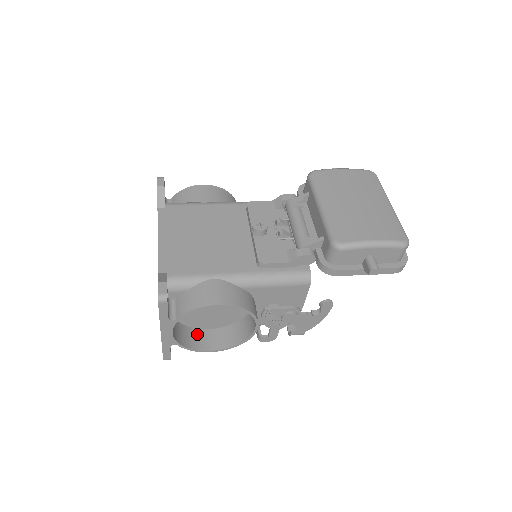
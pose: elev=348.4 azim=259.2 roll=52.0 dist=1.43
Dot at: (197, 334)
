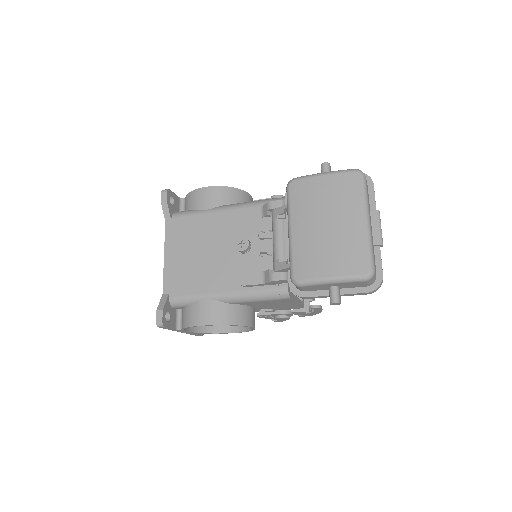
Dot at: occluded
